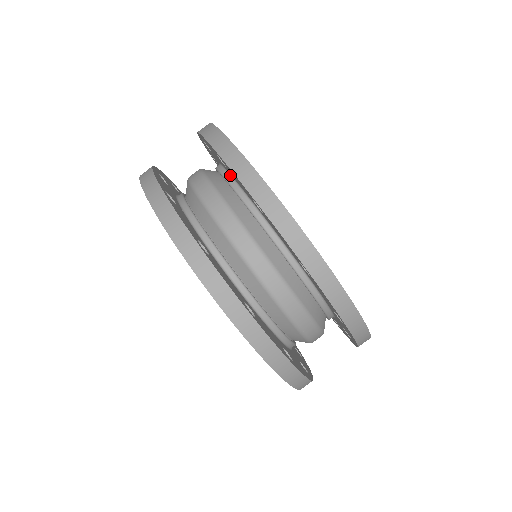
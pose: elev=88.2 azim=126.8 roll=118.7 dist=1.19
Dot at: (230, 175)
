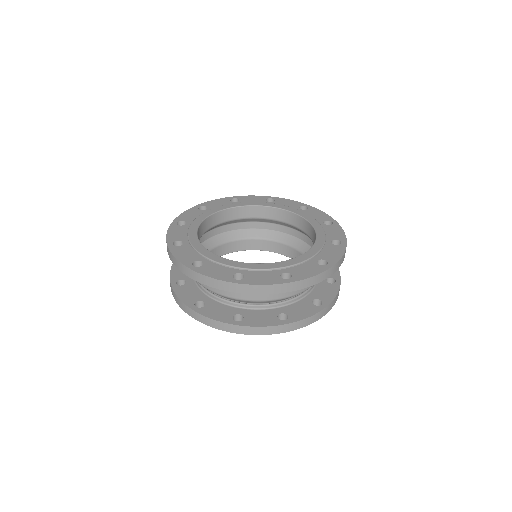
Dot at: occluded
